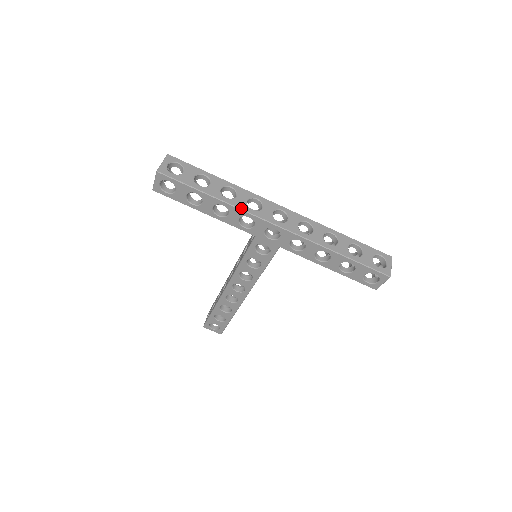
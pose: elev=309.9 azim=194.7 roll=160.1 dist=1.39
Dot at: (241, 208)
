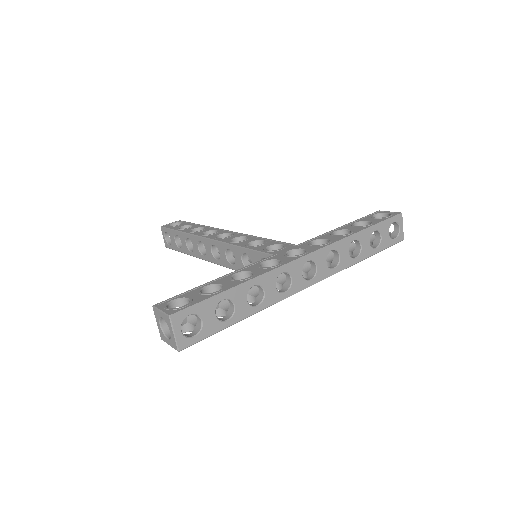
Dot at: (276, 302)
